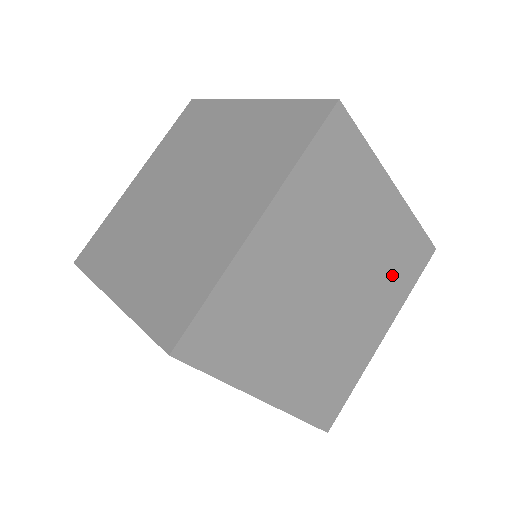
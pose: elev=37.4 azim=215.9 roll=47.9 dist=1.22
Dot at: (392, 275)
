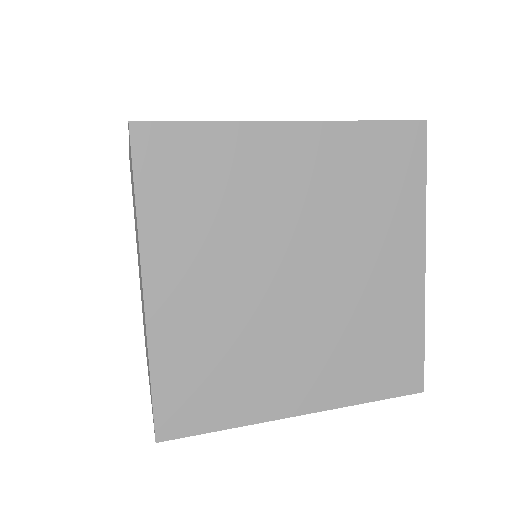
Dot at: (375, 200)
